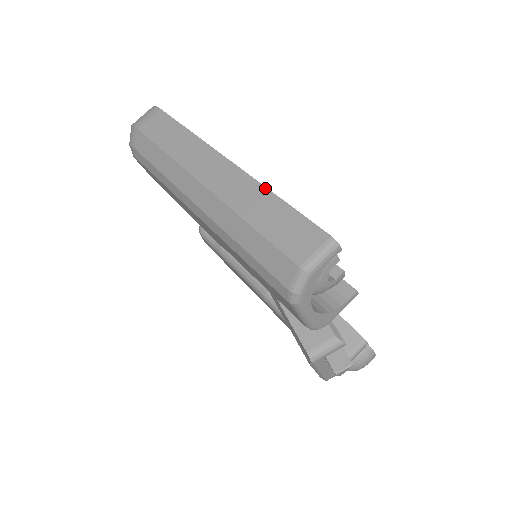
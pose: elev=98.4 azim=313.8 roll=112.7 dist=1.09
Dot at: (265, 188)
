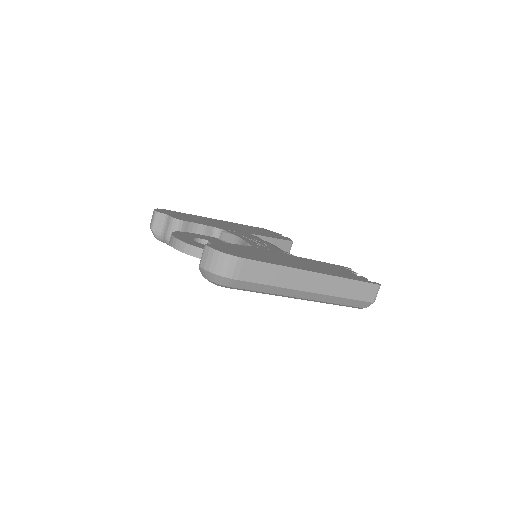
Dot at: (344, 279)
